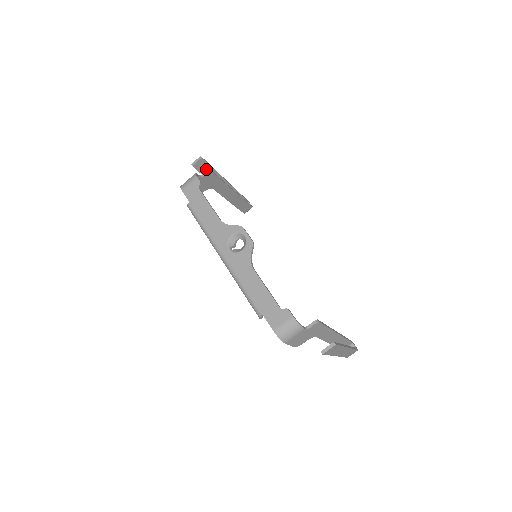
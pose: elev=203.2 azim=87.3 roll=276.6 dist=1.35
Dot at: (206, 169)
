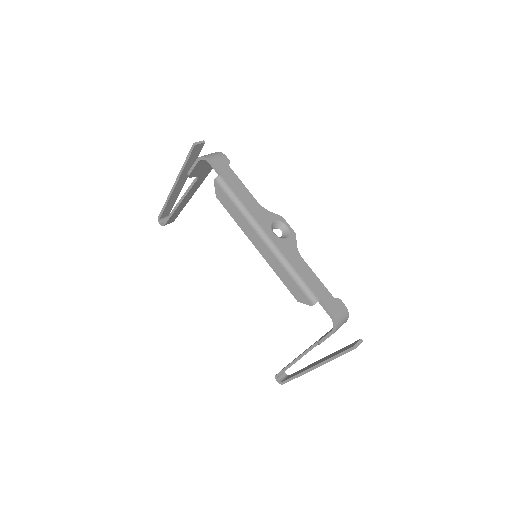
Dot at: (194, 157)
